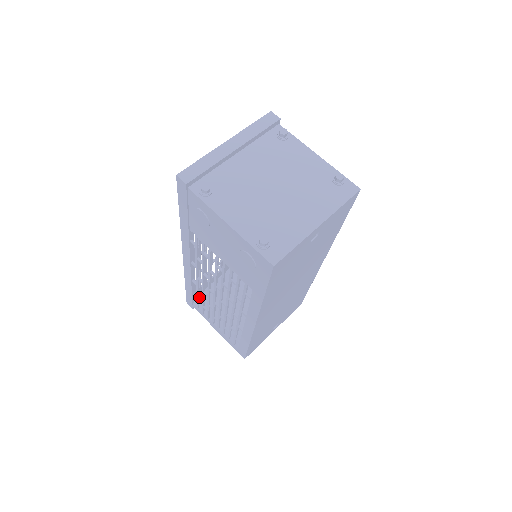
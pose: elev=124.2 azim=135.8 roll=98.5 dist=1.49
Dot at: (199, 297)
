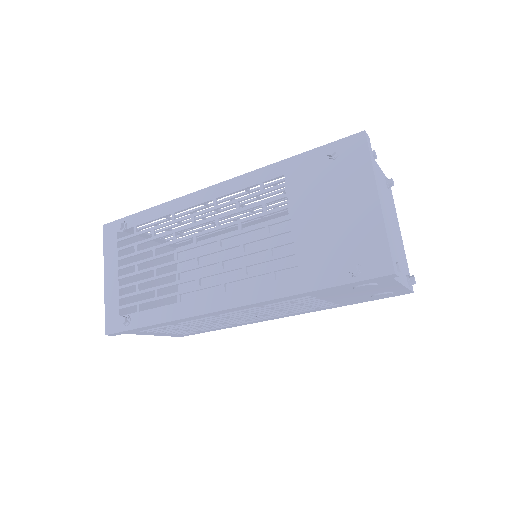
Dot at: occluded
